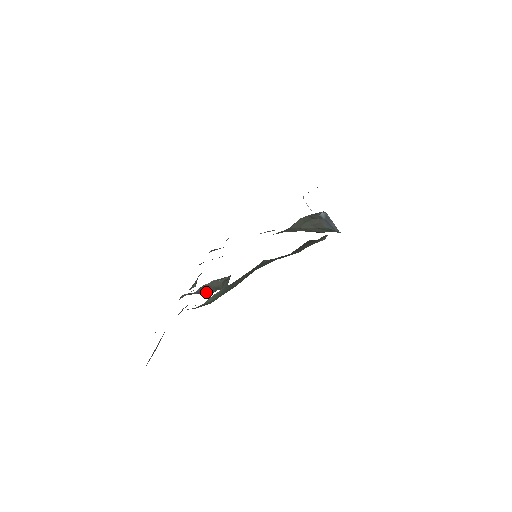
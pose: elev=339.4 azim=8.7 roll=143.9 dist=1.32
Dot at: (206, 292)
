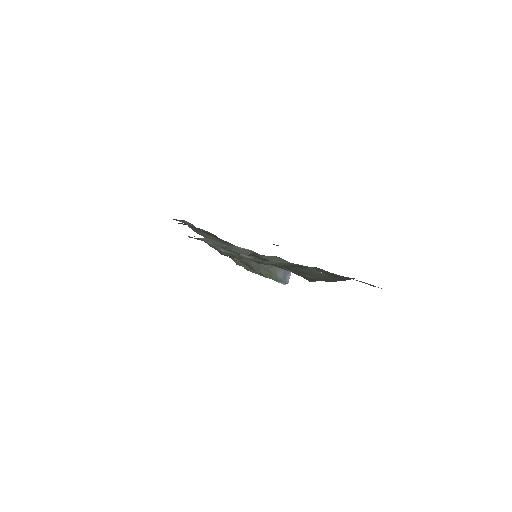
Dot at: (227, 251)
